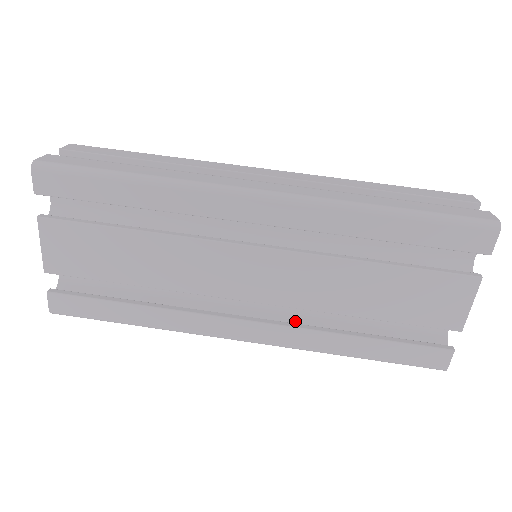
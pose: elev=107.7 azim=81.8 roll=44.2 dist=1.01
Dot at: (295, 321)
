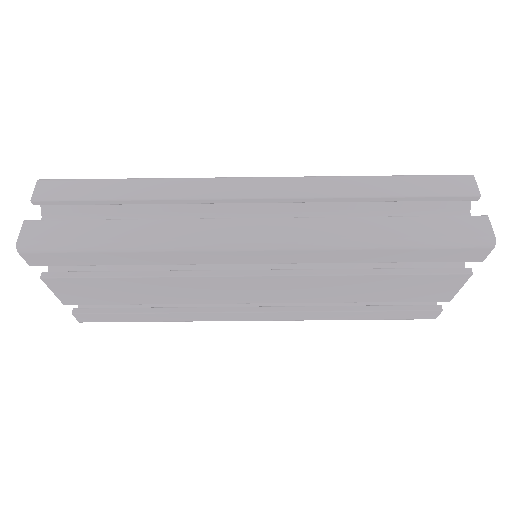
Dot at: occluded
